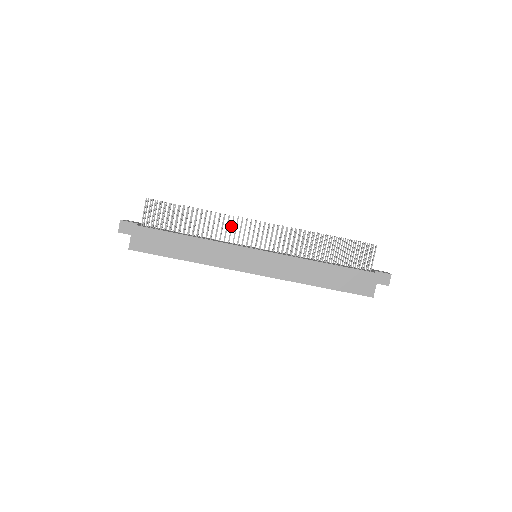
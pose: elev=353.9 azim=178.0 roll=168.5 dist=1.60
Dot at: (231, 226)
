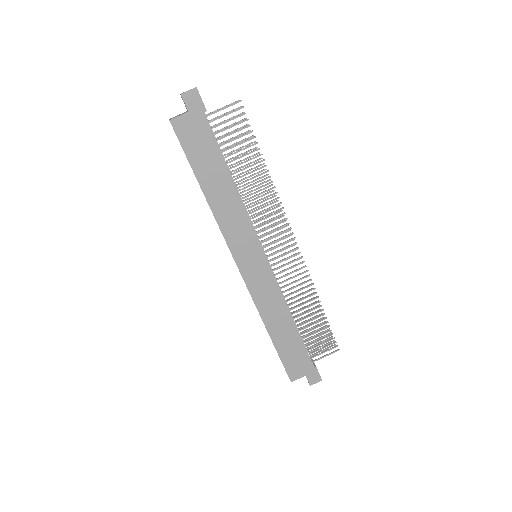
Dot at: (271, 213)
